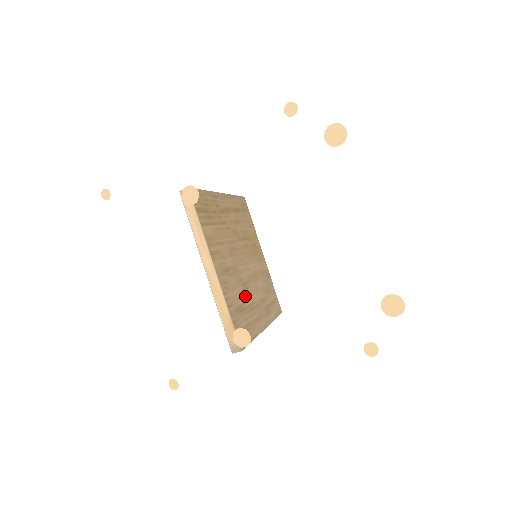
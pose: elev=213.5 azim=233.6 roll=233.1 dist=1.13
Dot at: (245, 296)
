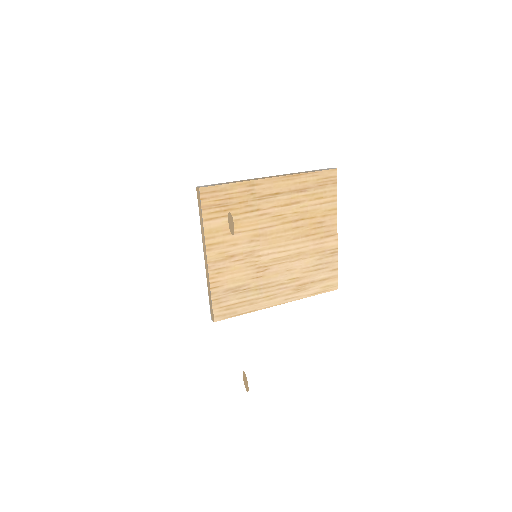
Dot at: (255, 277)
